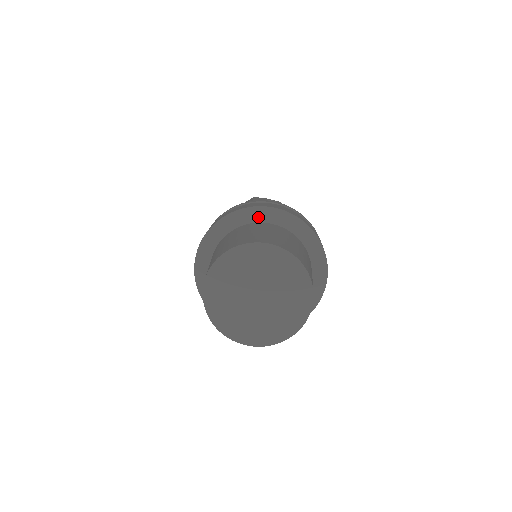
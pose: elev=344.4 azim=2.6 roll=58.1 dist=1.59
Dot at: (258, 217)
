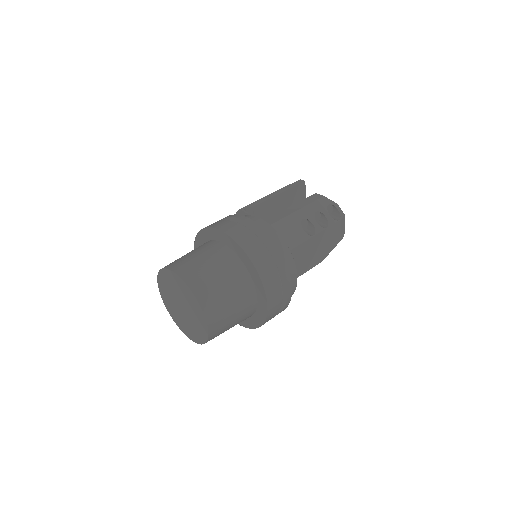
Dot at: (239, 253)
